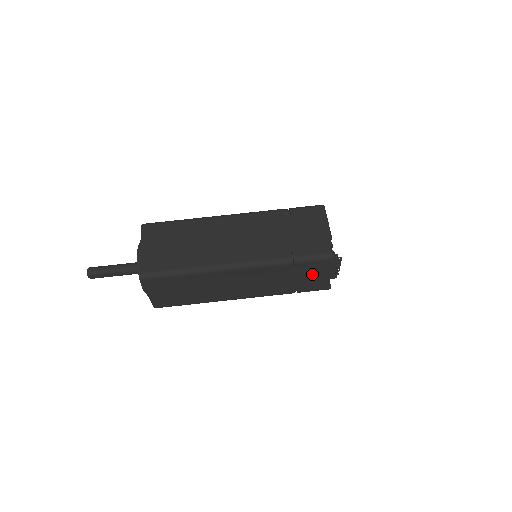
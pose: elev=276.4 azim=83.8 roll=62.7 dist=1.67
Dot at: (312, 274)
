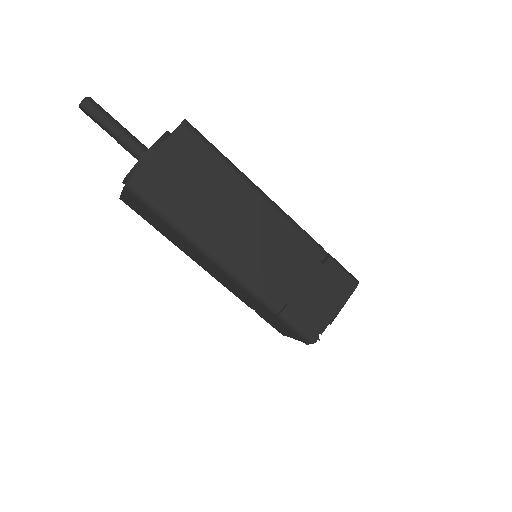
Dot at: (282, 326)
